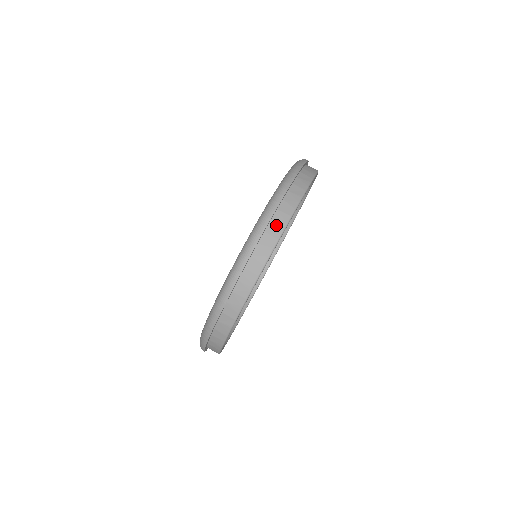
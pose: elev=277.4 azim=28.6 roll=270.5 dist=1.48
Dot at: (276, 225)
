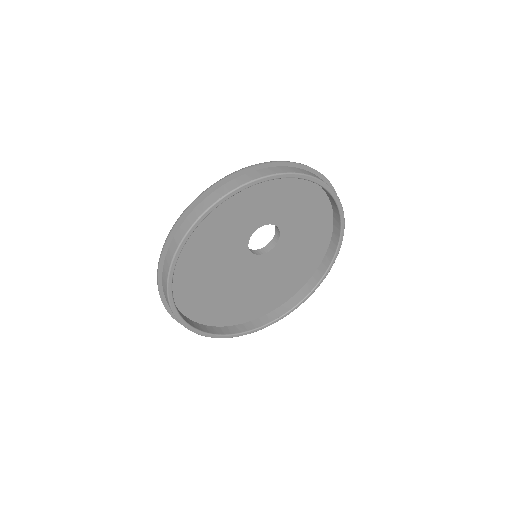
Dot at: (196, 213)
